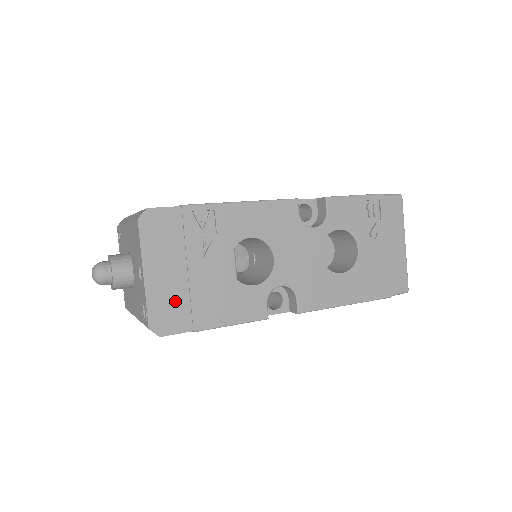
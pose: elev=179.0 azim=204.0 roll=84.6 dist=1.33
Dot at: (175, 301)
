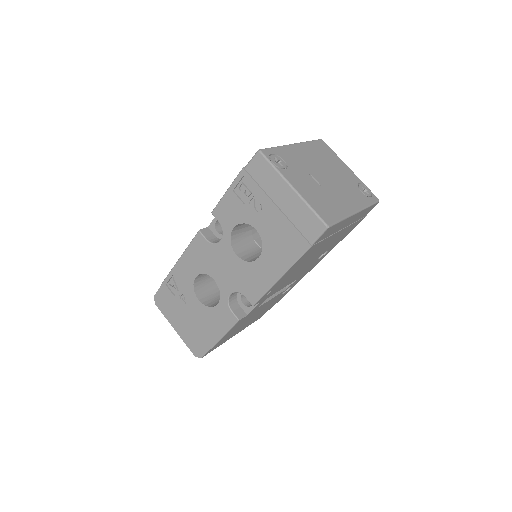
Dot at: (194, 336)
